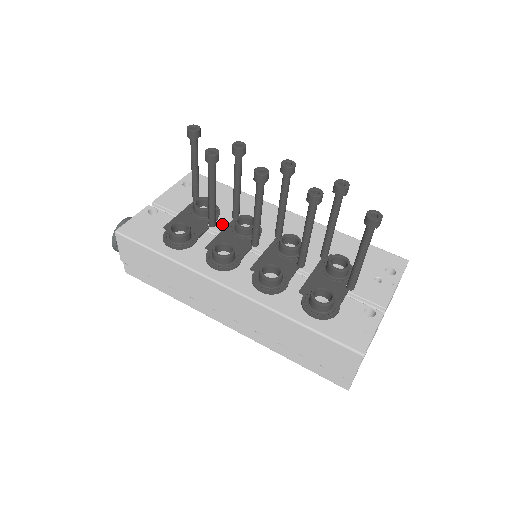
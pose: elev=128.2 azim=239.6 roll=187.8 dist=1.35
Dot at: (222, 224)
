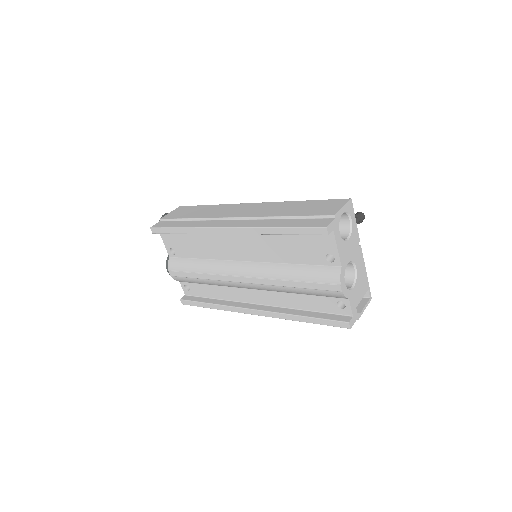
Dot at: occluded
